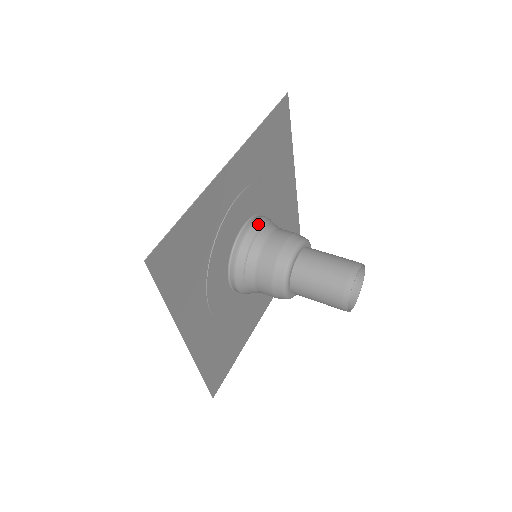
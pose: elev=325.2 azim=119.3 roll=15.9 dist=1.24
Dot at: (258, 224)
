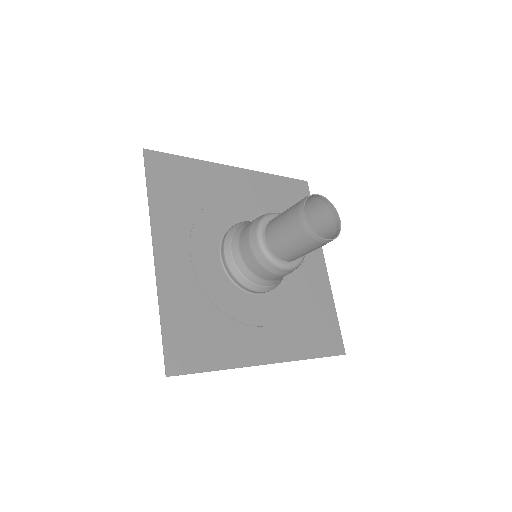
Dot at: occluded
